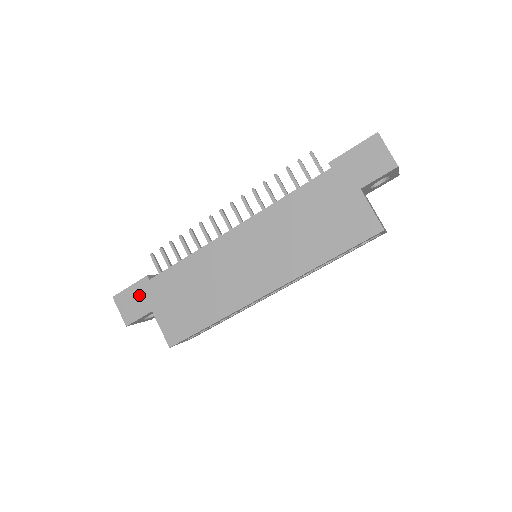
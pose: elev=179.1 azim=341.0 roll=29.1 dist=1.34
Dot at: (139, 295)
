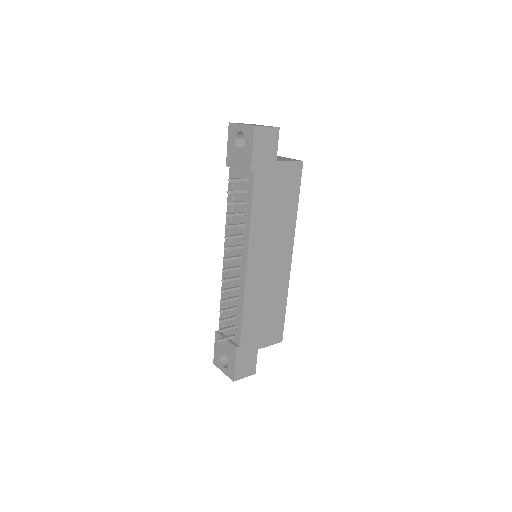
Dot at: (244, 358)
